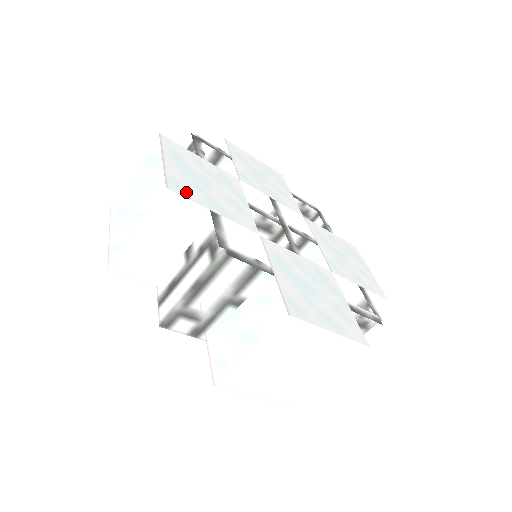
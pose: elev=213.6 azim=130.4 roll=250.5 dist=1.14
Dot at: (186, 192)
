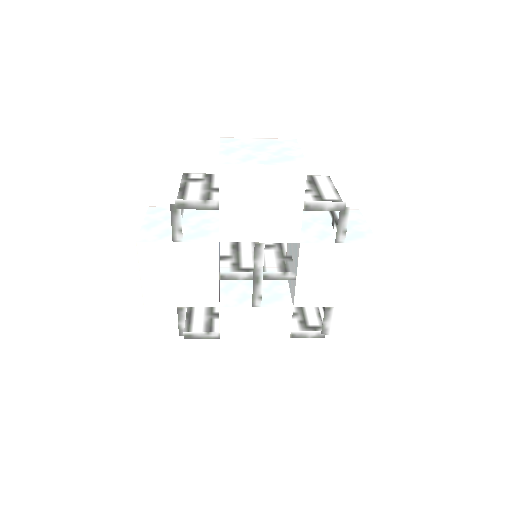
Dot at: (159, 301)
